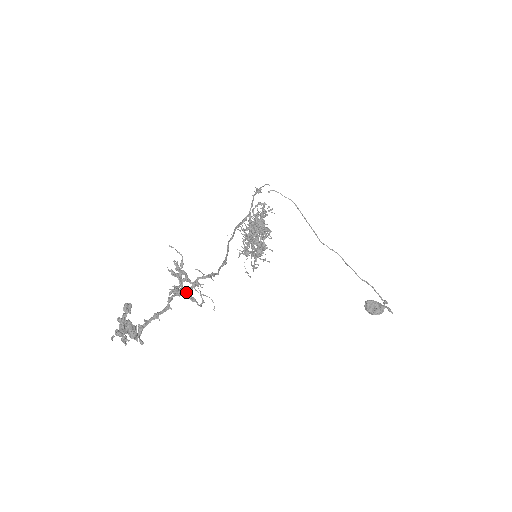
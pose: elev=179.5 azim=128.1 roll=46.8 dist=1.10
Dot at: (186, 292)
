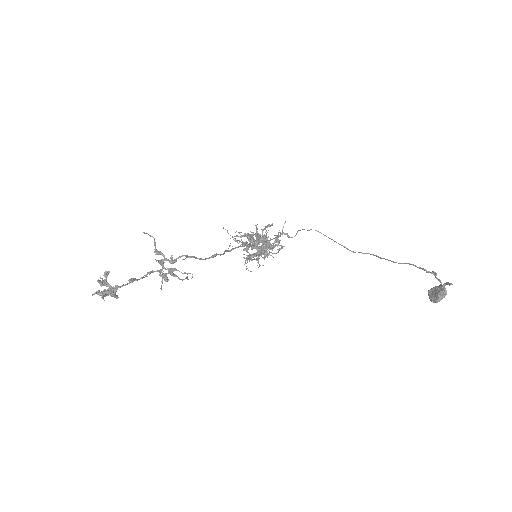
Dot at: (168, 271)
